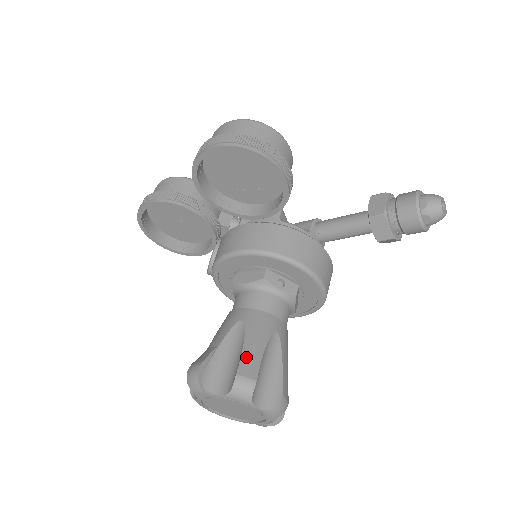
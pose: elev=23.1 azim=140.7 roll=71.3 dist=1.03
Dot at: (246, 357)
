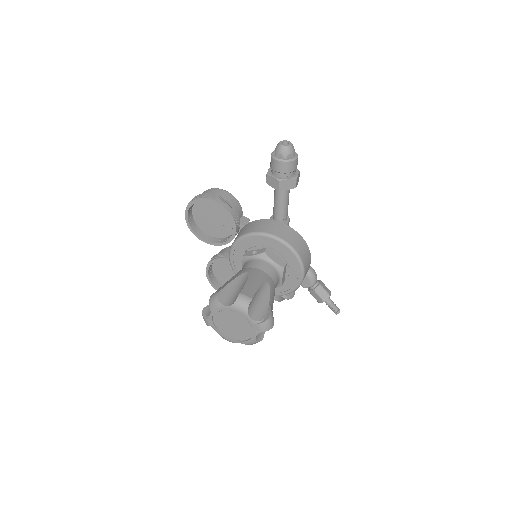
Dot at: occluded
